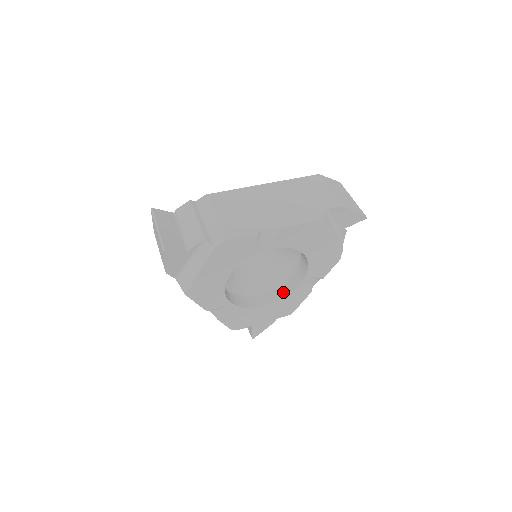
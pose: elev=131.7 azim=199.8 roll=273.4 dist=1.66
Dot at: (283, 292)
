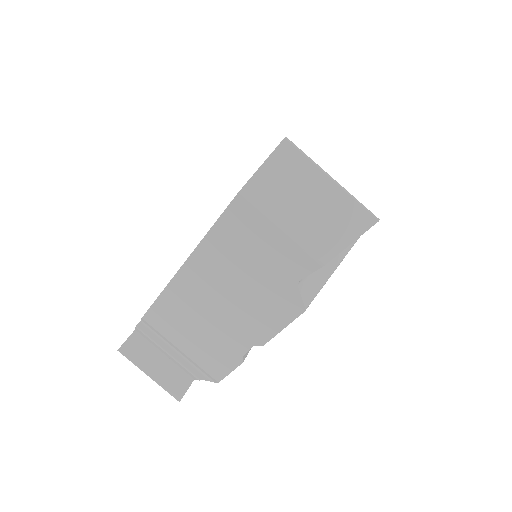
Dot at: occluded
